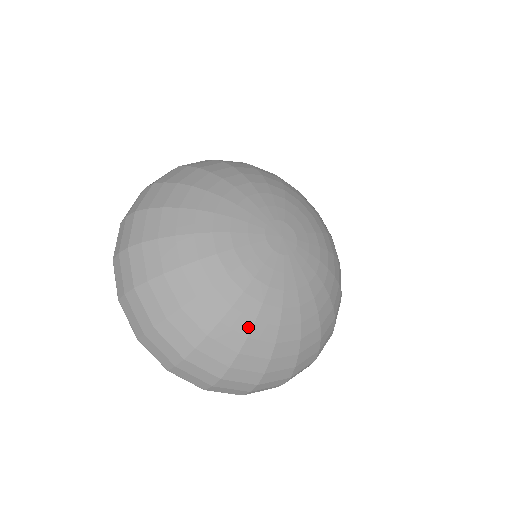
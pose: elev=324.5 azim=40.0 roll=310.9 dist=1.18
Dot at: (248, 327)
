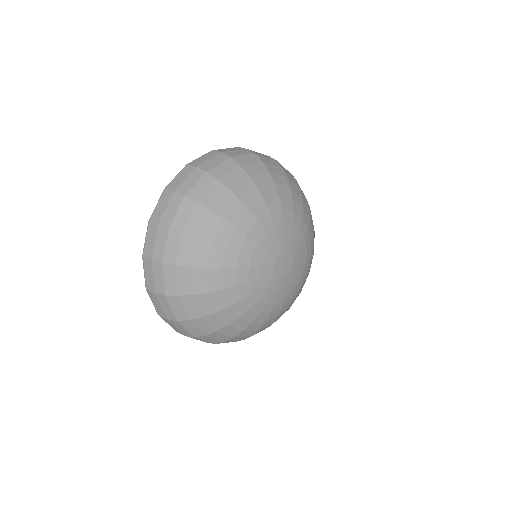
Dot at: (275, 320)
